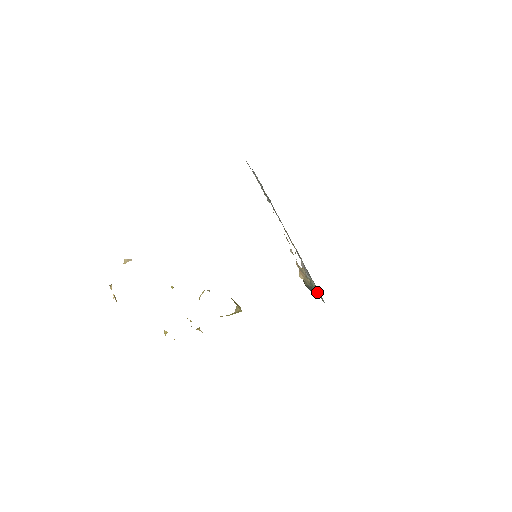
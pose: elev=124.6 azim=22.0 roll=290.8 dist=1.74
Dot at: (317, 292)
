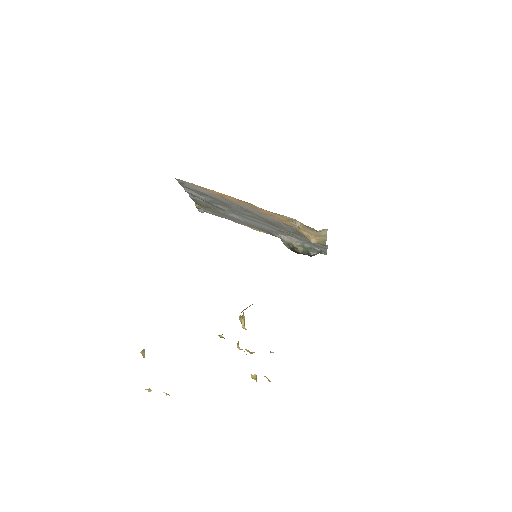
Dot at: (315, 251)
